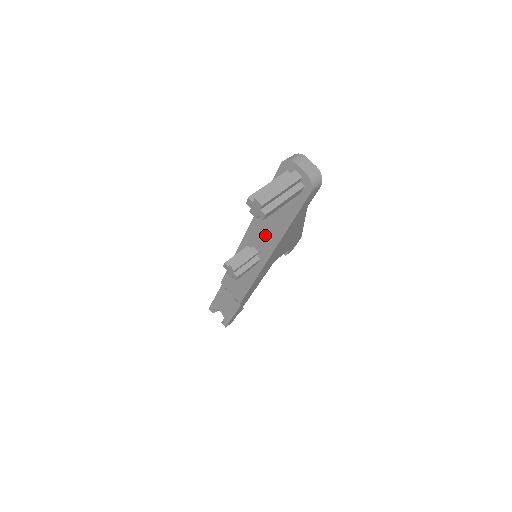
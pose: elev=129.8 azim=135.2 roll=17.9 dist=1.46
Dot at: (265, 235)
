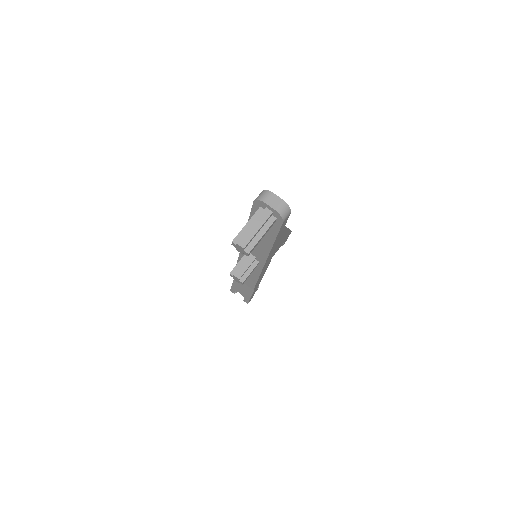
Dot at: (257, 247)
